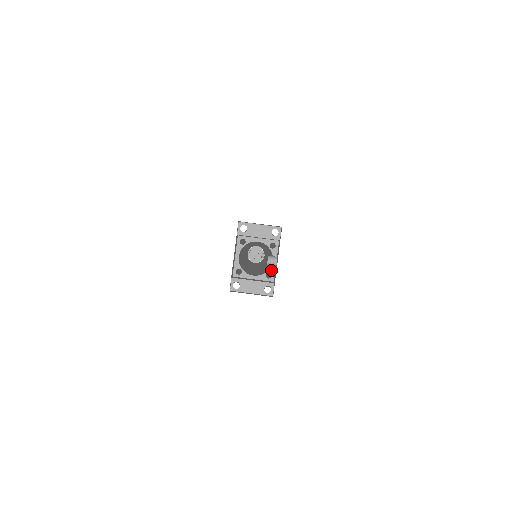
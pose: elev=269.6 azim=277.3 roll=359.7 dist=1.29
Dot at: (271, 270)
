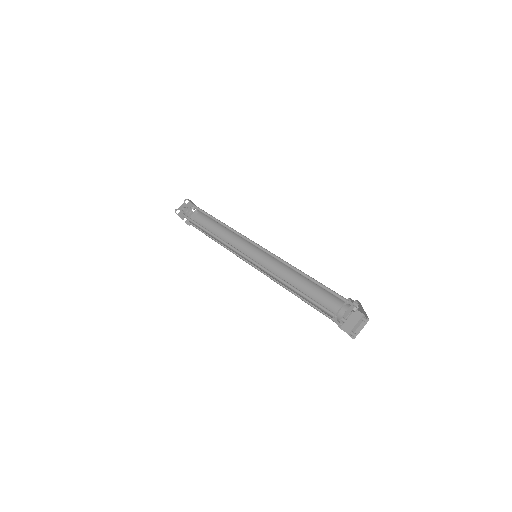
Dot at: occluded
